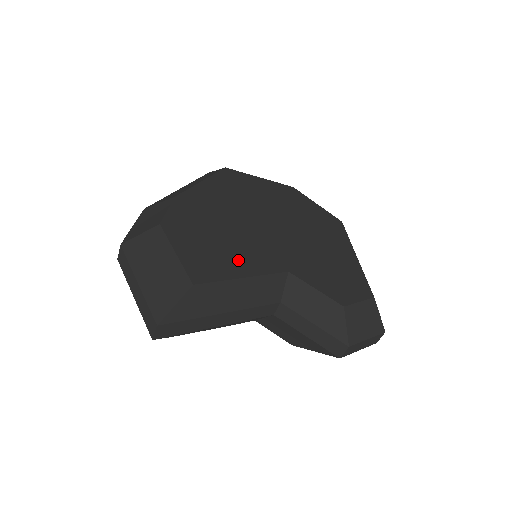
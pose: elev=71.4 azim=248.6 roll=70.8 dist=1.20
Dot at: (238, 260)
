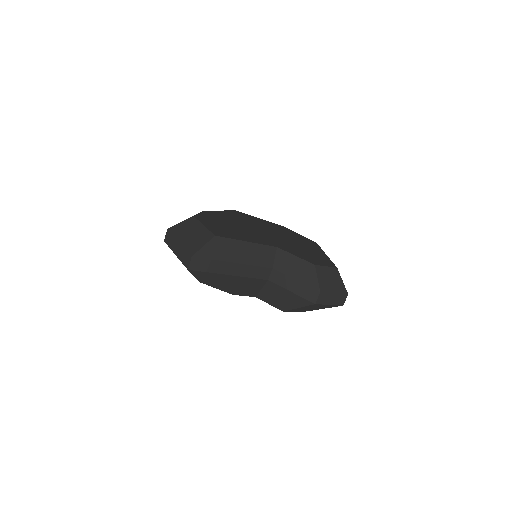
Dot at: (243, 236)
